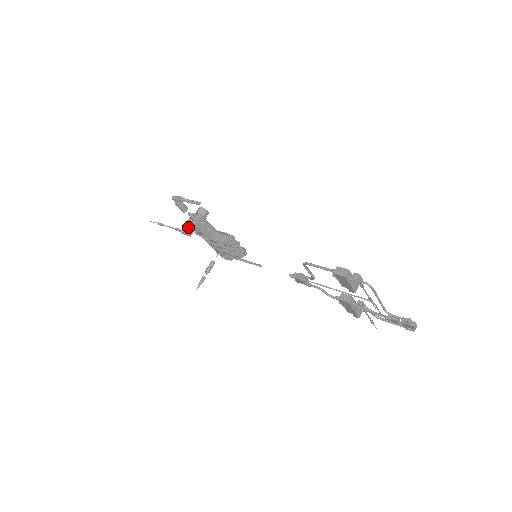
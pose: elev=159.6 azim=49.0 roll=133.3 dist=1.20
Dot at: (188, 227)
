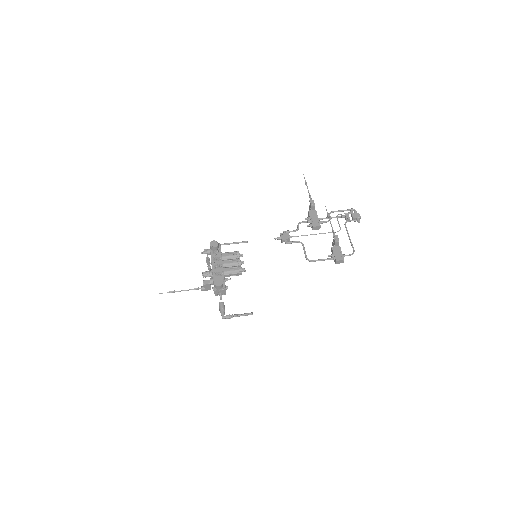
Dot at: (207, 288)
